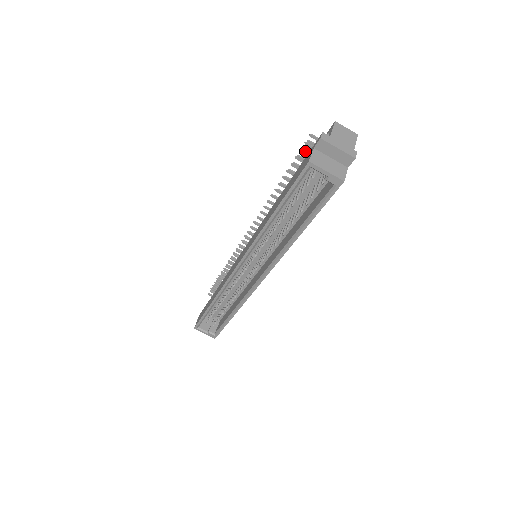
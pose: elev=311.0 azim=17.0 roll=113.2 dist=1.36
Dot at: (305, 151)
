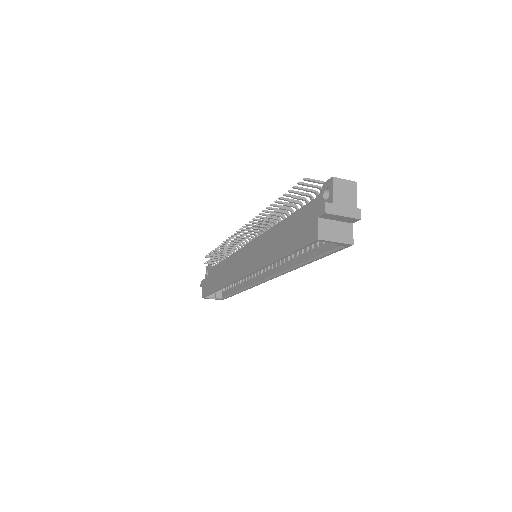
Dot at: (301, 195)
